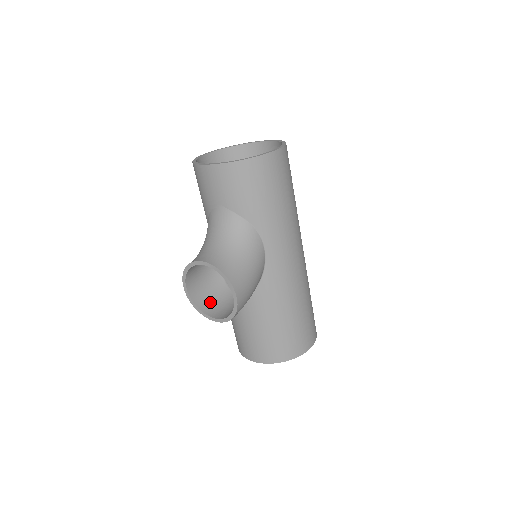
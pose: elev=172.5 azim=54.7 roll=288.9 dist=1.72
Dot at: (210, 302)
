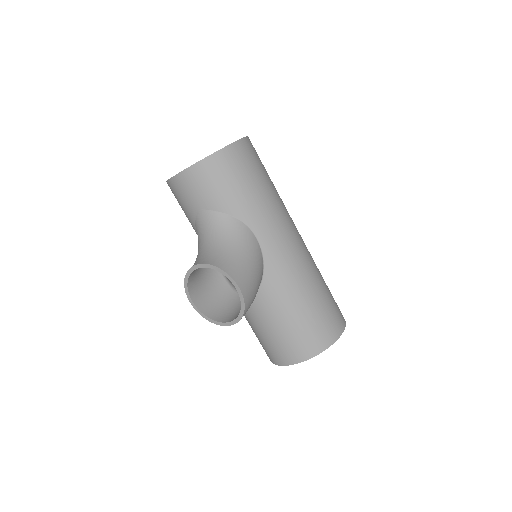
Dot at: (221, 310)
